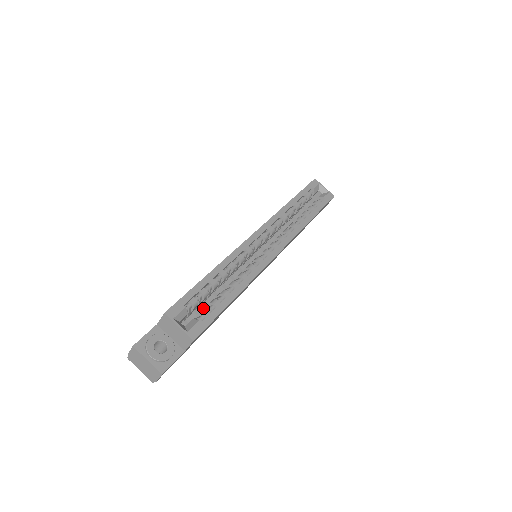
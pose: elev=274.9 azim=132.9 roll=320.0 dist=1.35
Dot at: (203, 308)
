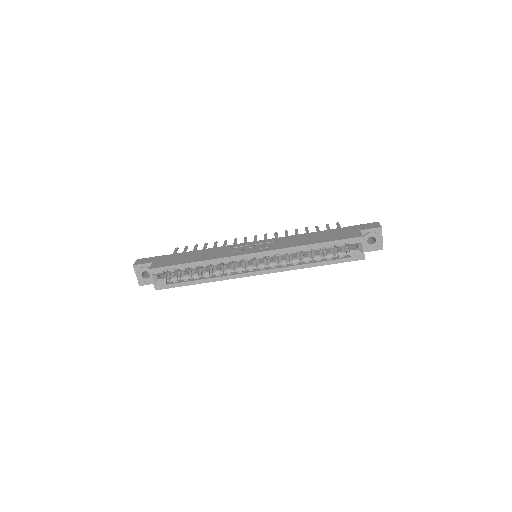
Dot at: occluded
